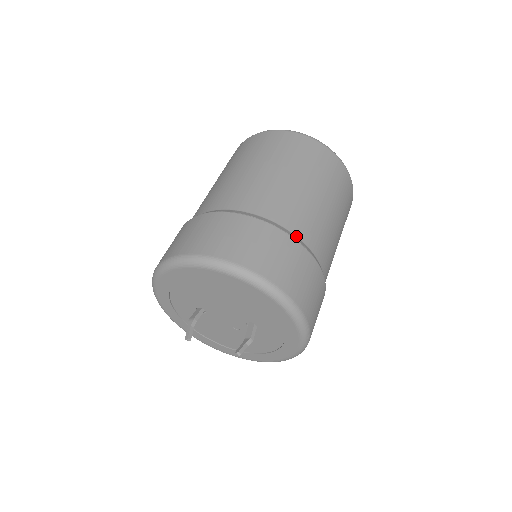
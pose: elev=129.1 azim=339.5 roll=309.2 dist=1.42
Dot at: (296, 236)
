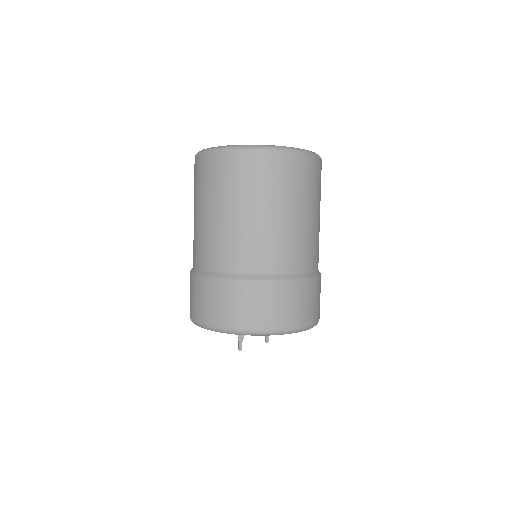
Dot at: occluded
